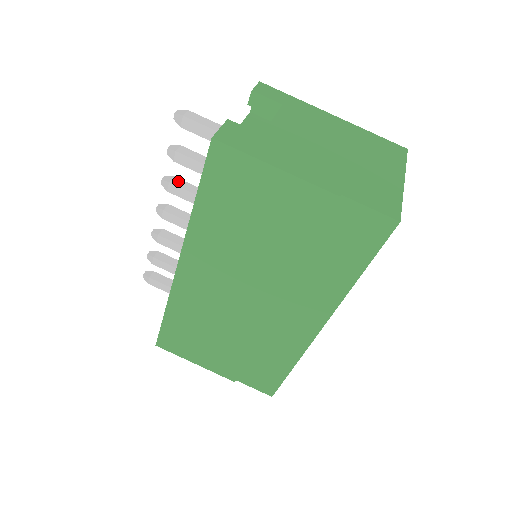
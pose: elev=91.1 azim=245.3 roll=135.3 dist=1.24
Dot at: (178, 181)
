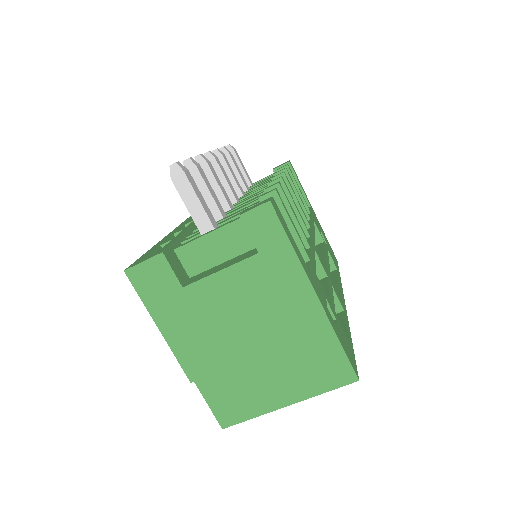
Dot at: (206, 170)
